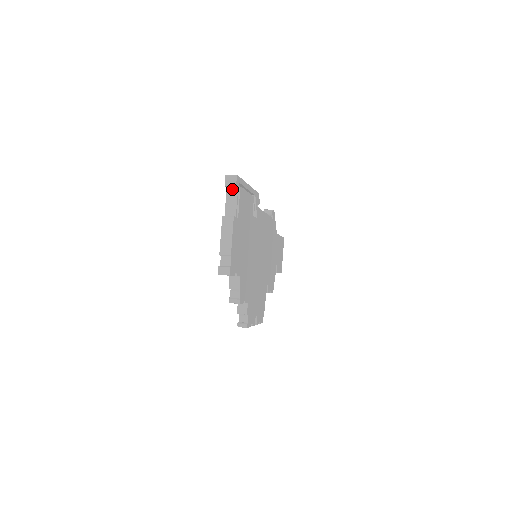
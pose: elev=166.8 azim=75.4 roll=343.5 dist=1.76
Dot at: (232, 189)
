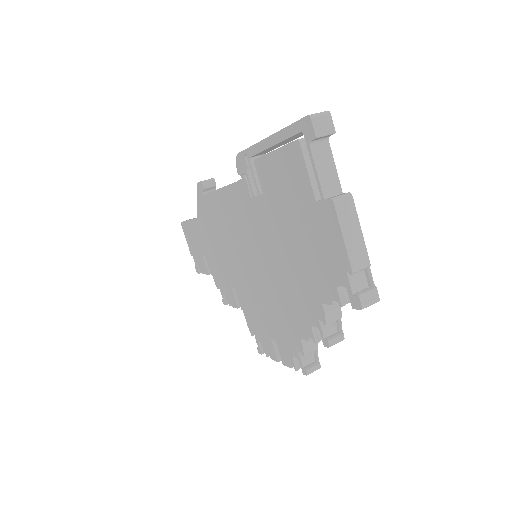
Dot at: (319, 142)
